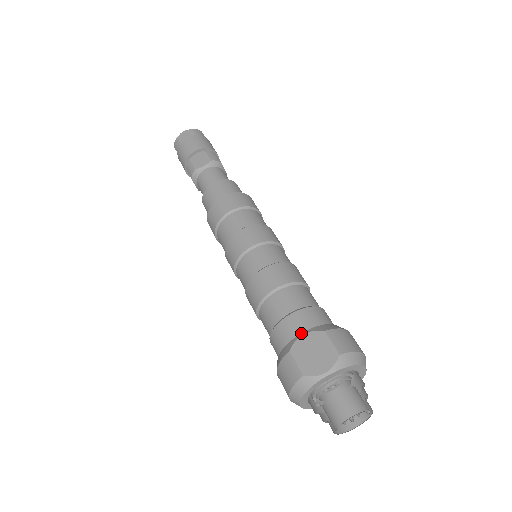
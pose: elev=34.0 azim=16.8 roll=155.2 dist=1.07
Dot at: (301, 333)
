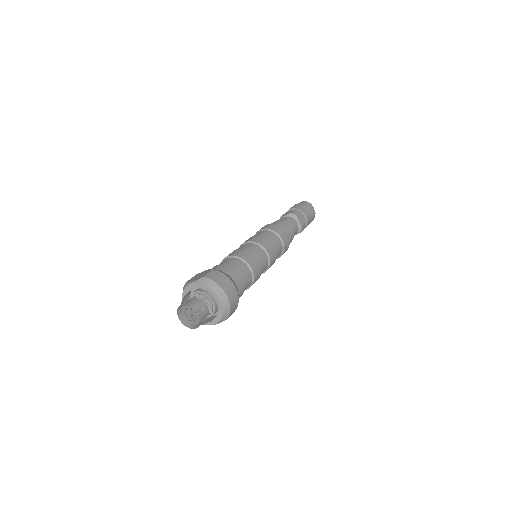
Dot at: occluded
